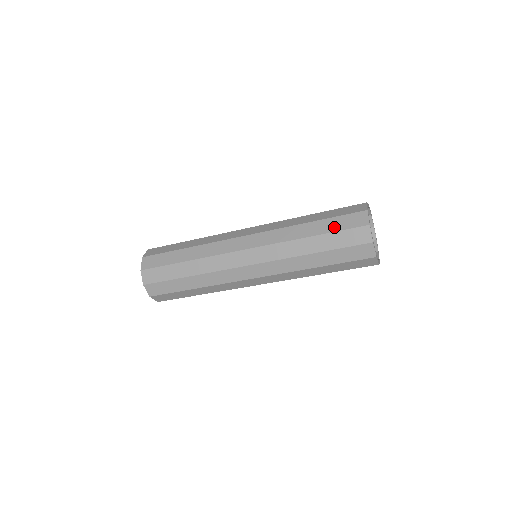
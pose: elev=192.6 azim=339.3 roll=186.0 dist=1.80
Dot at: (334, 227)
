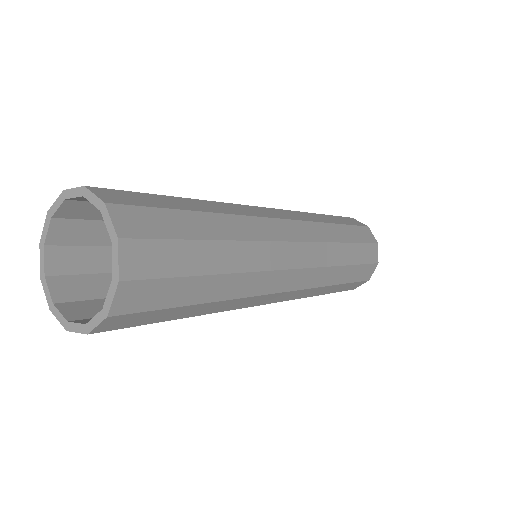
Dot at: (346, 222)
